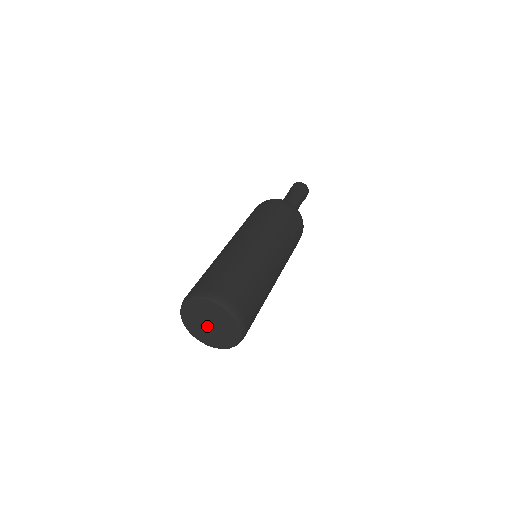
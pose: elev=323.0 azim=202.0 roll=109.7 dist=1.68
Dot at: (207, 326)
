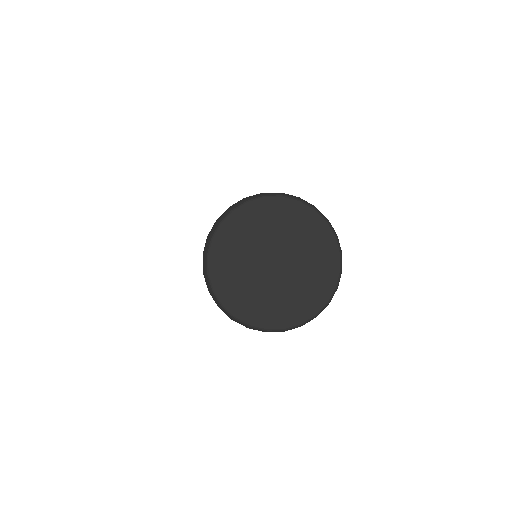
Dot at: (265, 266)
